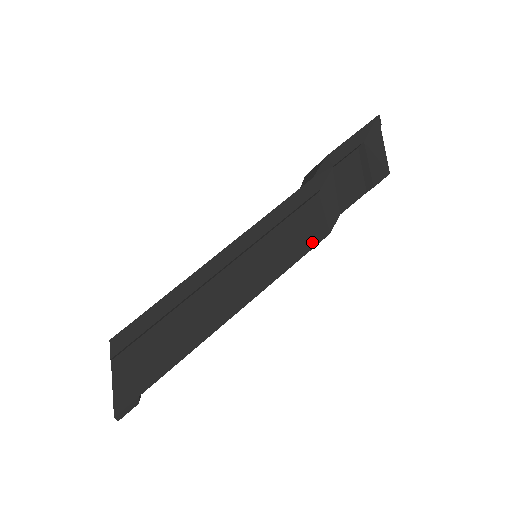
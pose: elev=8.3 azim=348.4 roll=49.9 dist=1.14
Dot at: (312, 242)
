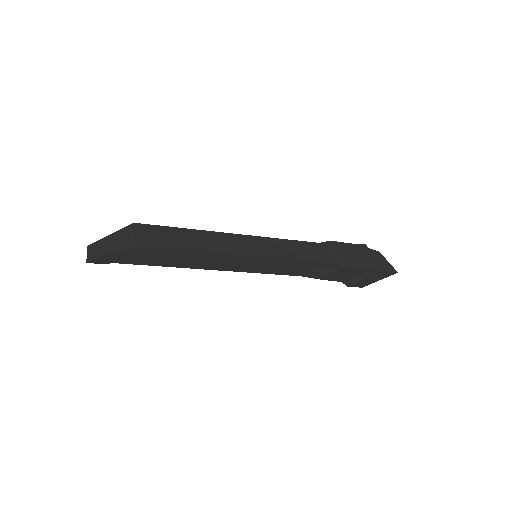
Dot at: (288, 273)
